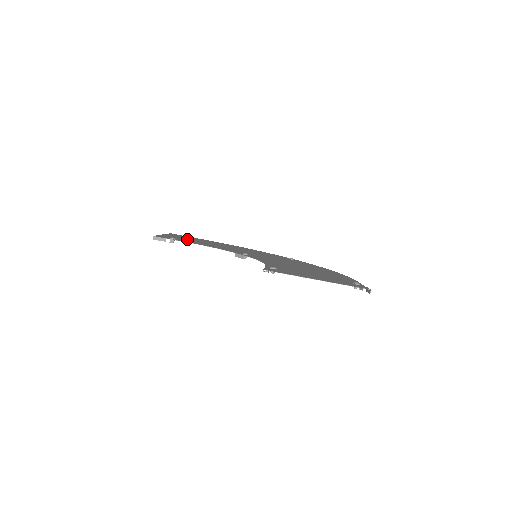
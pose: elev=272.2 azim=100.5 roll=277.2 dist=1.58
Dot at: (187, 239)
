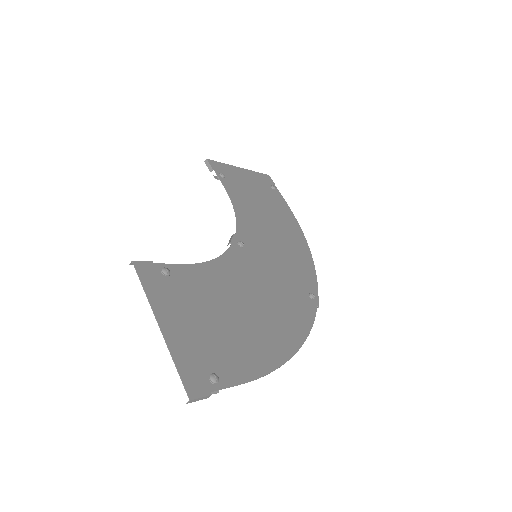
Dot at: (251, 188)
